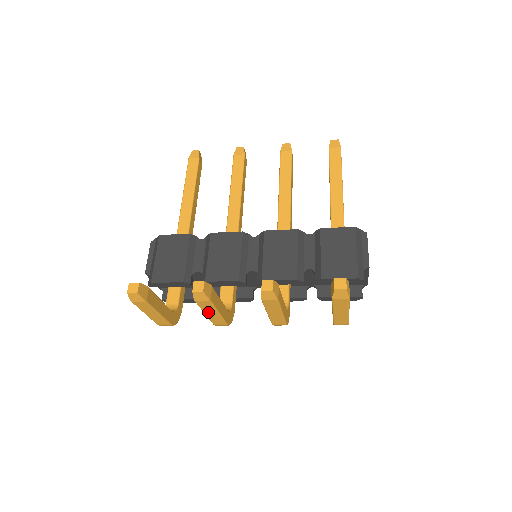
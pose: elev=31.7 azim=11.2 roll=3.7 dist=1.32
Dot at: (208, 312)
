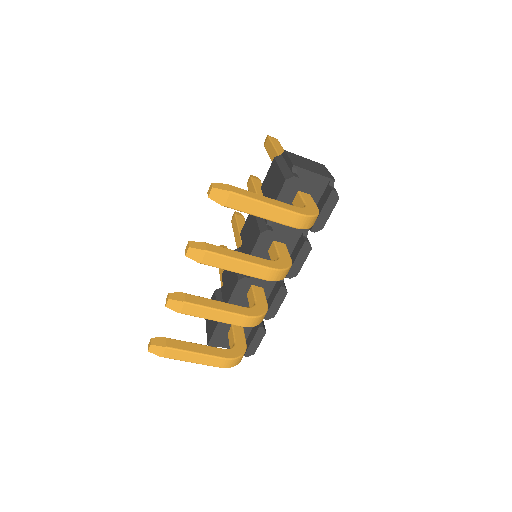
Dot at: (210, 316)
